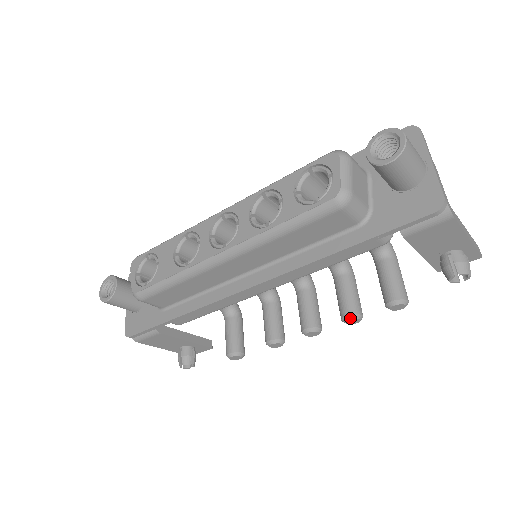
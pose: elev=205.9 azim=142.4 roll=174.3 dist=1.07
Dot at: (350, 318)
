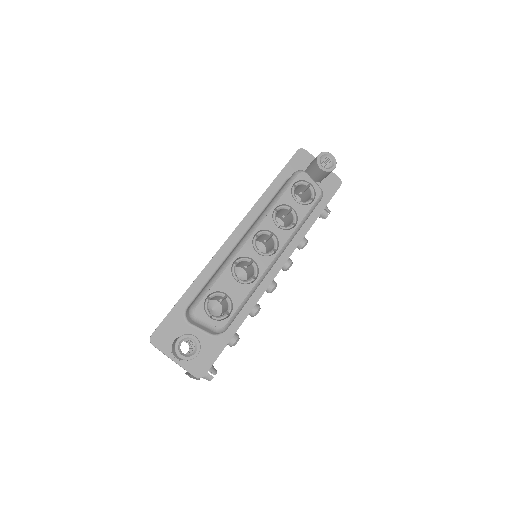
Dot at: (291, 265)
